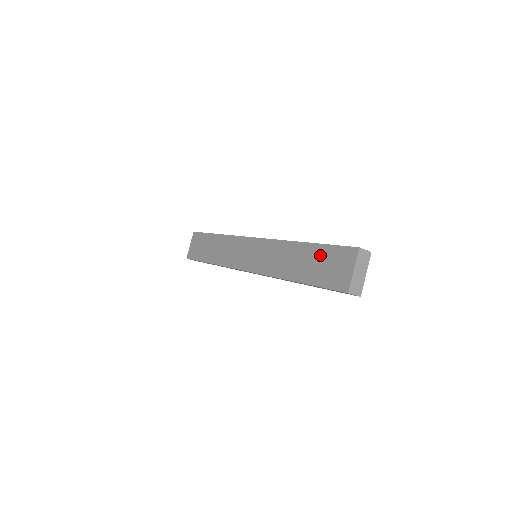
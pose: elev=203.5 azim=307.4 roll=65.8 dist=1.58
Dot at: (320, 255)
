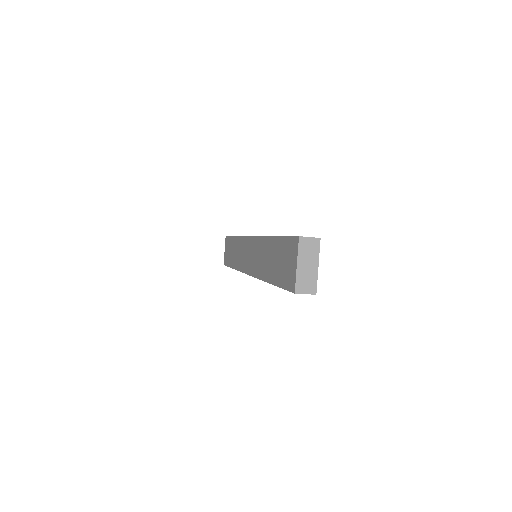
Dot at: (279, 250)
